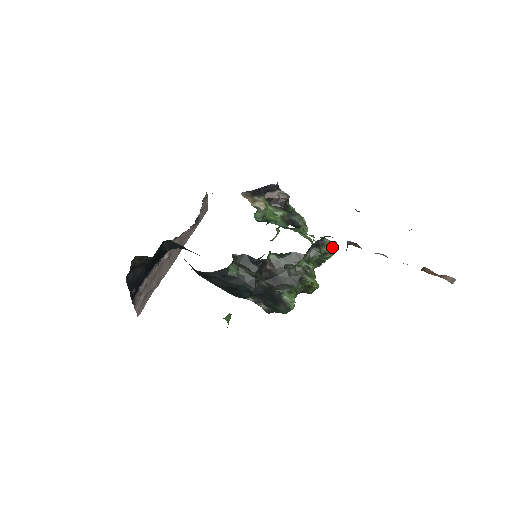
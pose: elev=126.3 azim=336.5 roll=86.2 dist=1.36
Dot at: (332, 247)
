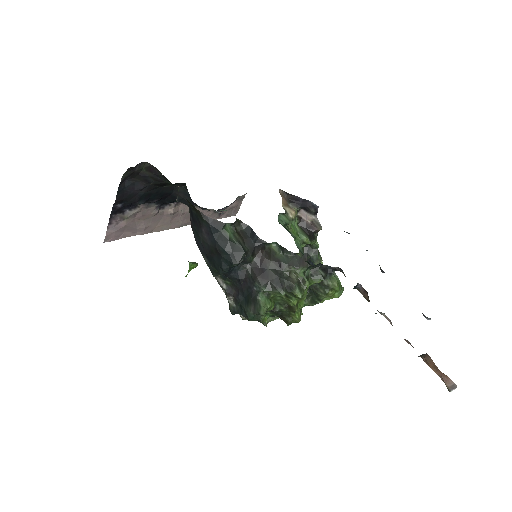
Dot at: (338, 284)
